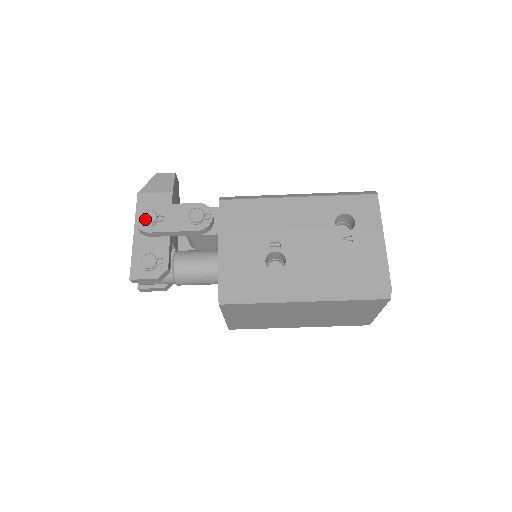
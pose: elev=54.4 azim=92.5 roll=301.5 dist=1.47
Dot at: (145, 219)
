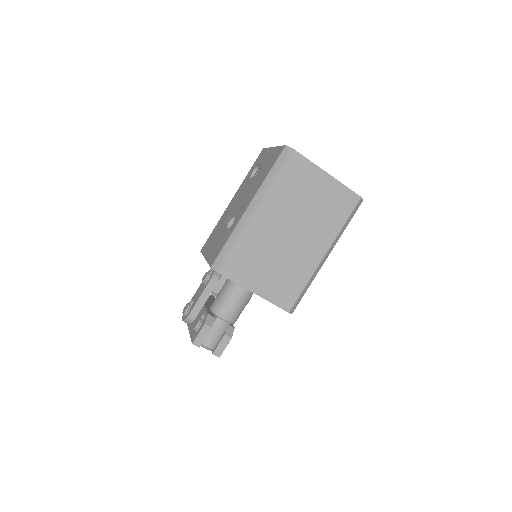
Dot at: (184, 311)
